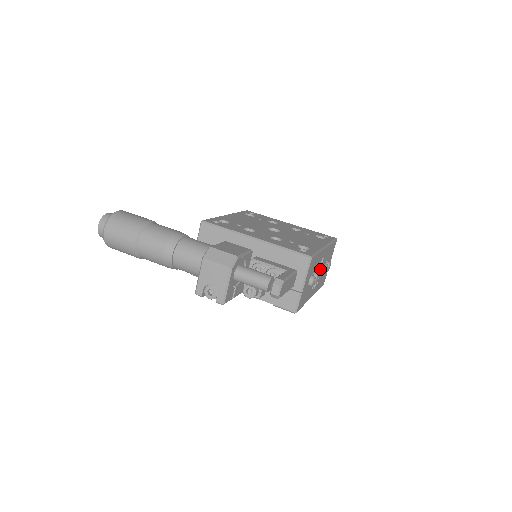
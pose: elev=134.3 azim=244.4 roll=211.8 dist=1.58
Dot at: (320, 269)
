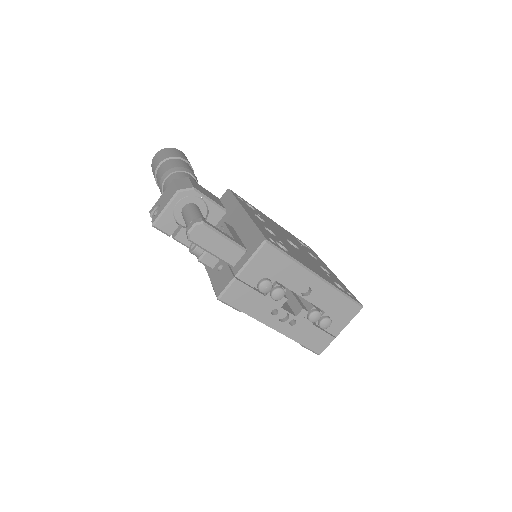
Dot at: (306, 309)
